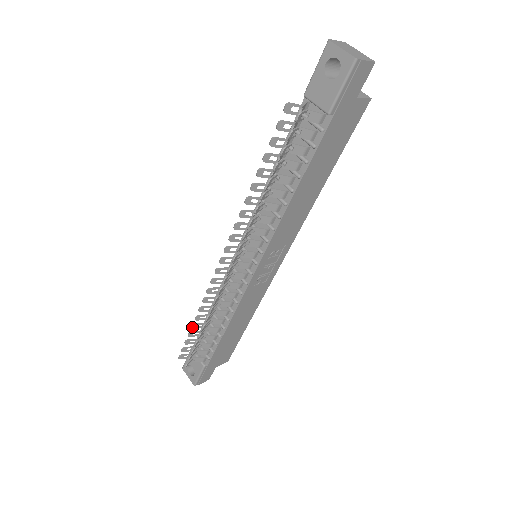
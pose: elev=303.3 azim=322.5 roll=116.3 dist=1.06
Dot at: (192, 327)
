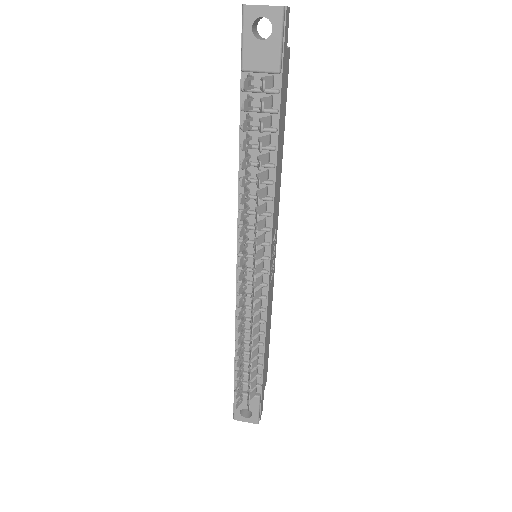
Dot at: (237, 366)
